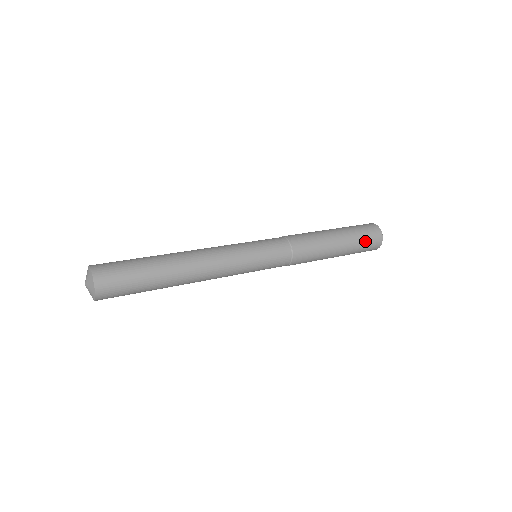
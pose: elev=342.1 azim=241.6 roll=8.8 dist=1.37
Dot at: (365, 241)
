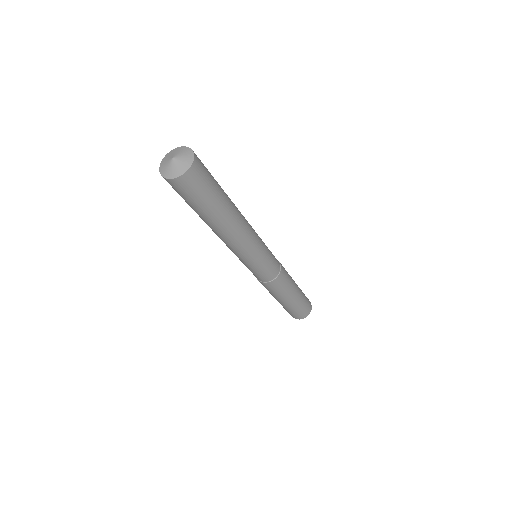
Dot at: (306, 298)
